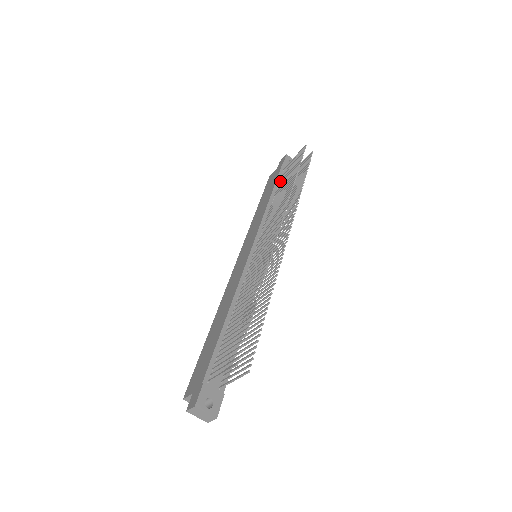
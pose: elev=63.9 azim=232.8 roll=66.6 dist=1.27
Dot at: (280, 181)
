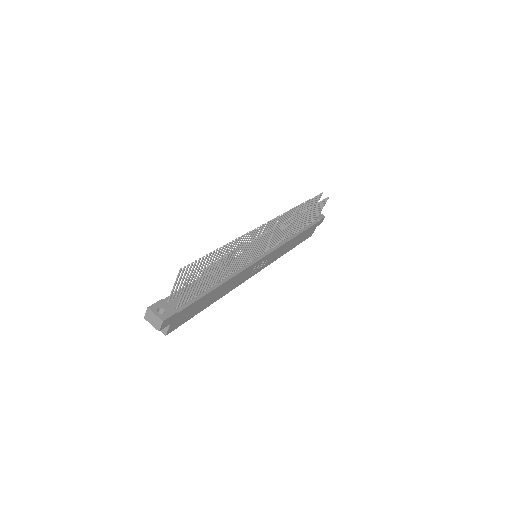
Dot at: occluded
